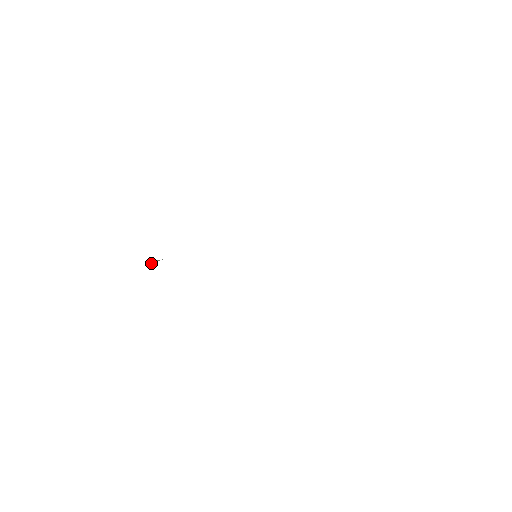
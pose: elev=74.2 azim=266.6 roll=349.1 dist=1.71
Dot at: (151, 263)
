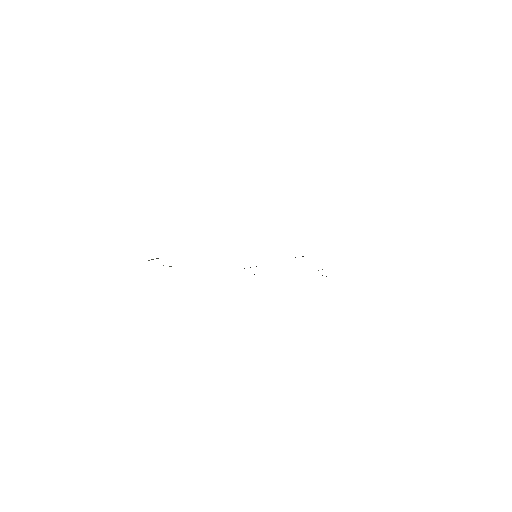
Dot at: occluded
